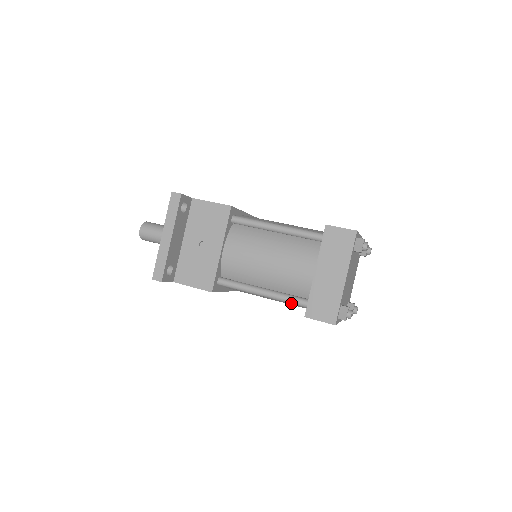
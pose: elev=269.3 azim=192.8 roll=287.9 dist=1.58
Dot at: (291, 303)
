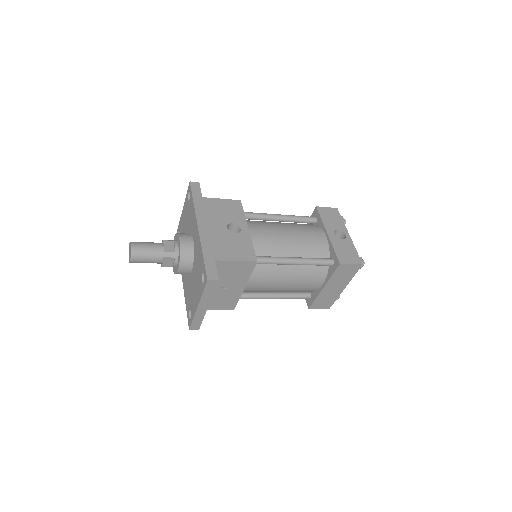
Dot at: (296, 298)
